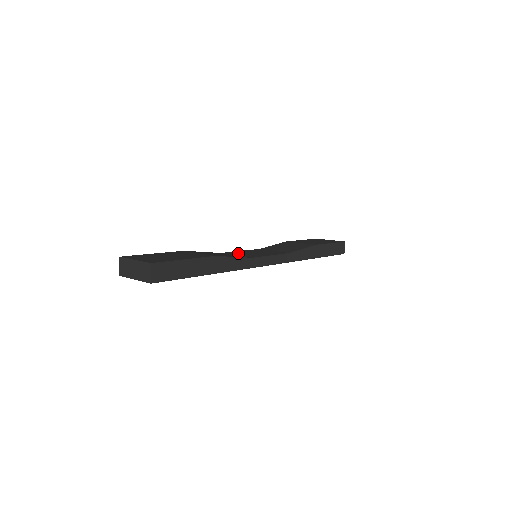
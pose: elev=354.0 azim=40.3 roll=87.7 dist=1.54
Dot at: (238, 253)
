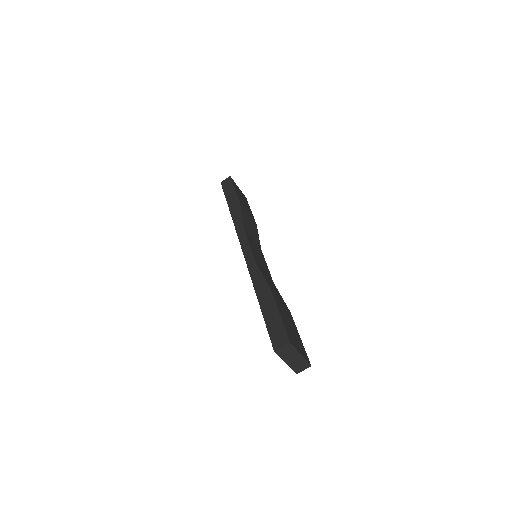
Dot at: (259, 260)
